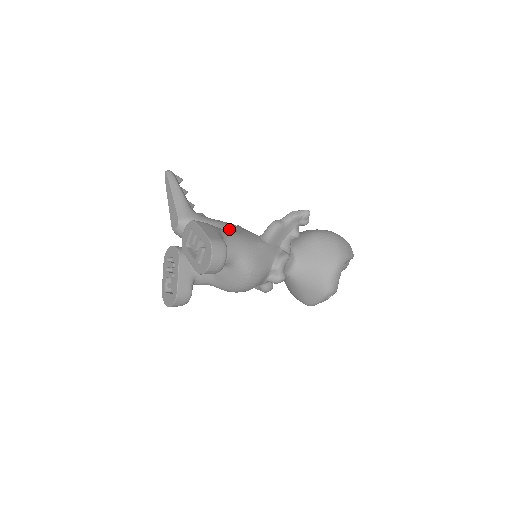
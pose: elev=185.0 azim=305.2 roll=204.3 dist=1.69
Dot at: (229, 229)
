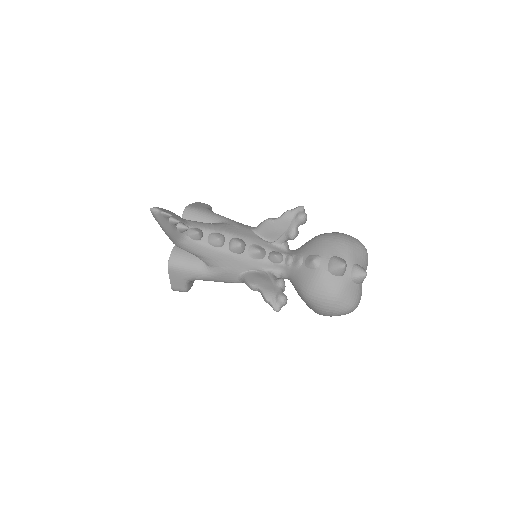
Dot at: (209, 265)
